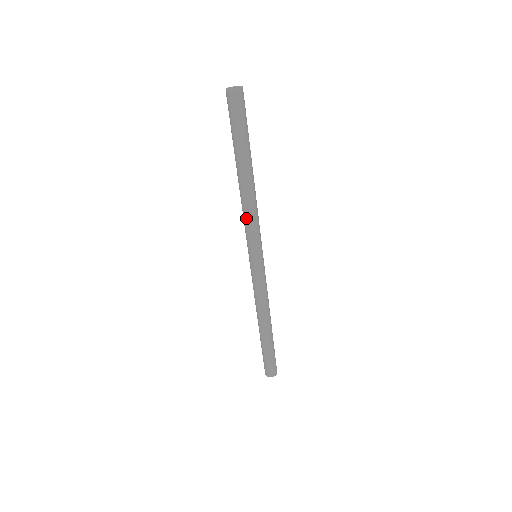
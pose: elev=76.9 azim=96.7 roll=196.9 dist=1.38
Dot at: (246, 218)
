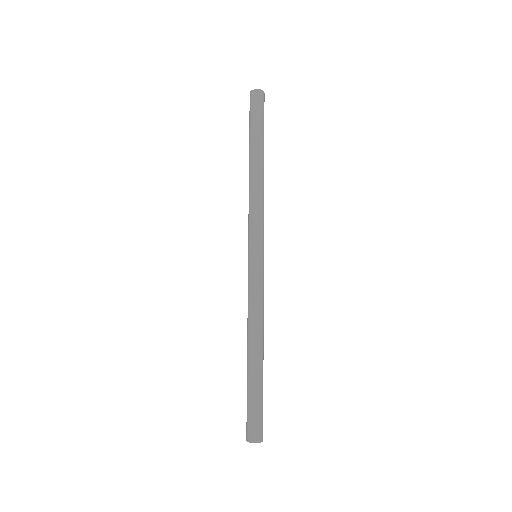
Dot at: (251, 206)
